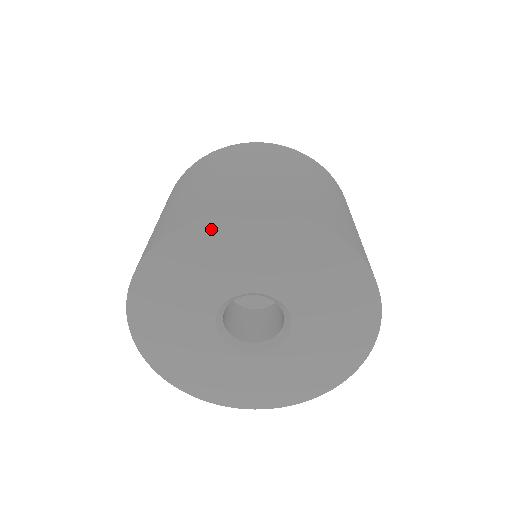
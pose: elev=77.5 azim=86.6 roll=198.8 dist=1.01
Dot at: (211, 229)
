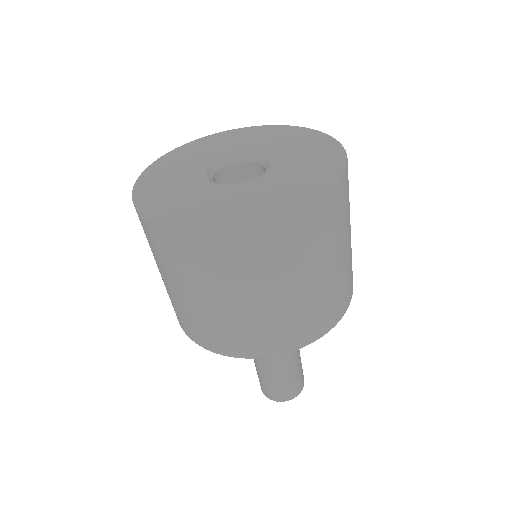
Dot at: (167, 159)
